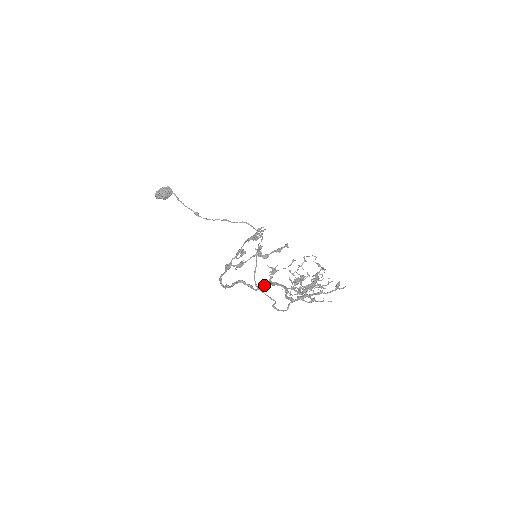
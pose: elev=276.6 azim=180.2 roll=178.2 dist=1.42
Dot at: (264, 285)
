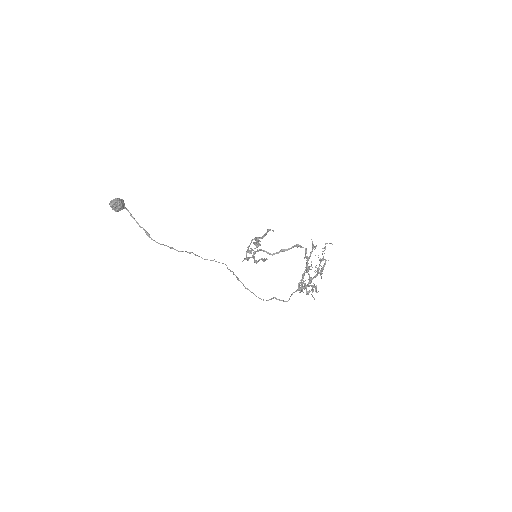
Dot at: (306, 256)
